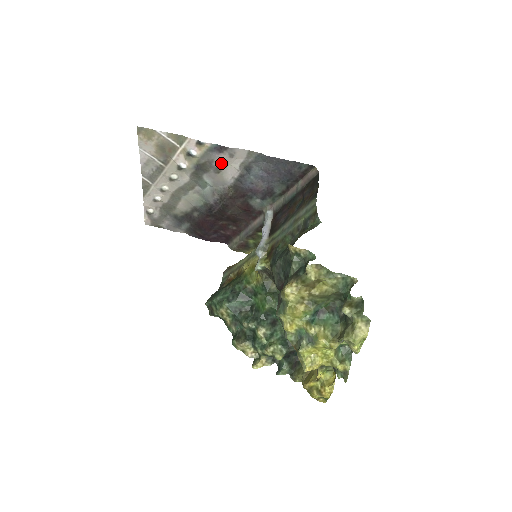
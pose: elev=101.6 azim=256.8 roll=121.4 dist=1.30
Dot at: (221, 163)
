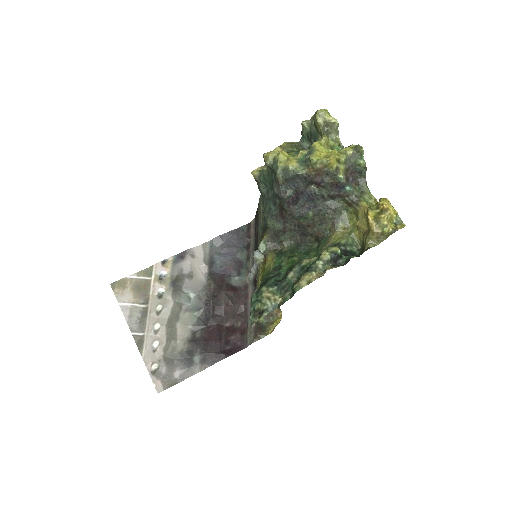
Dot at: (189, 267)
